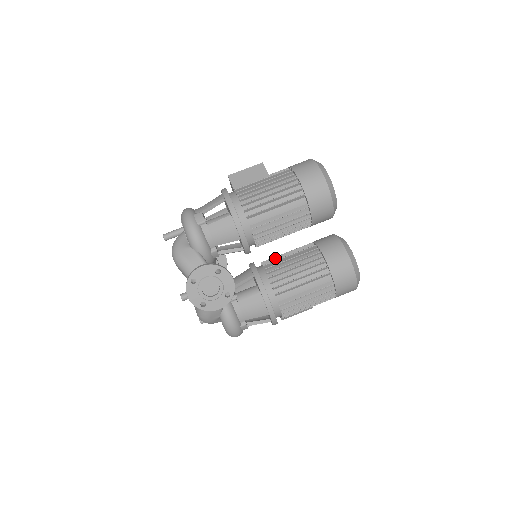
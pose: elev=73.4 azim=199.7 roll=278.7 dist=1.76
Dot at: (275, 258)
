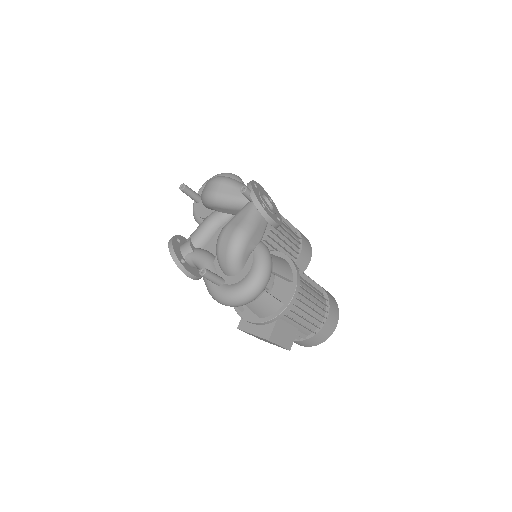
Dot at: occluded
